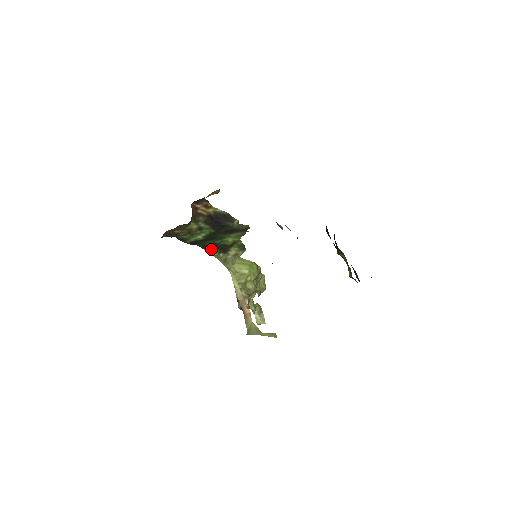
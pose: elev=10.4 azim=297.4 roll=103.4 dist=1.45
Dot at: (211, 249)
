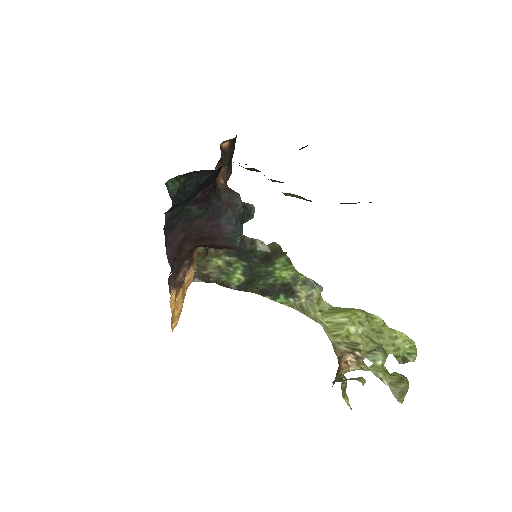
Dot at: (273, 295)
